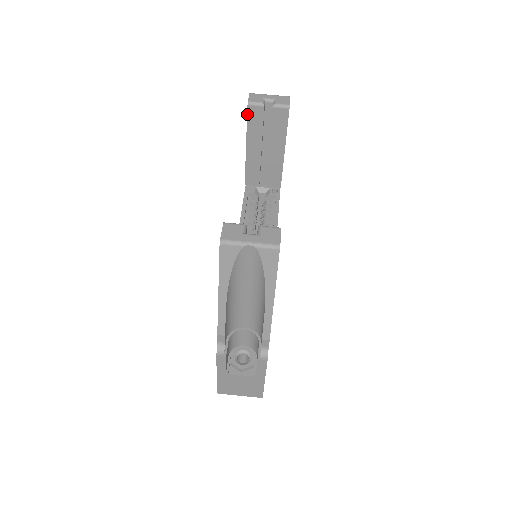
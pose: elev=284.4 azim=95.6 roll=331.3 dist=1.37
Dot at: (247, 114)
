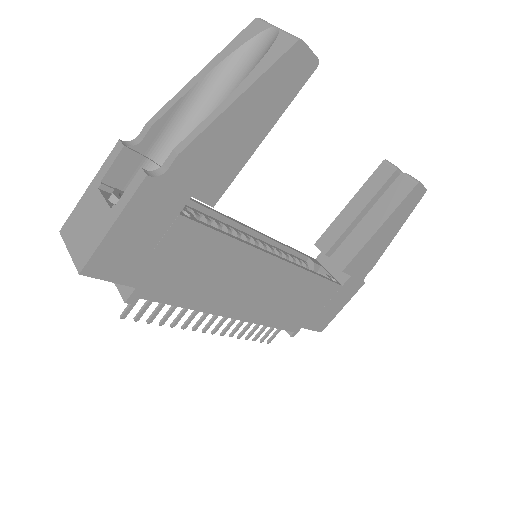
Dot at: (376, 170)
